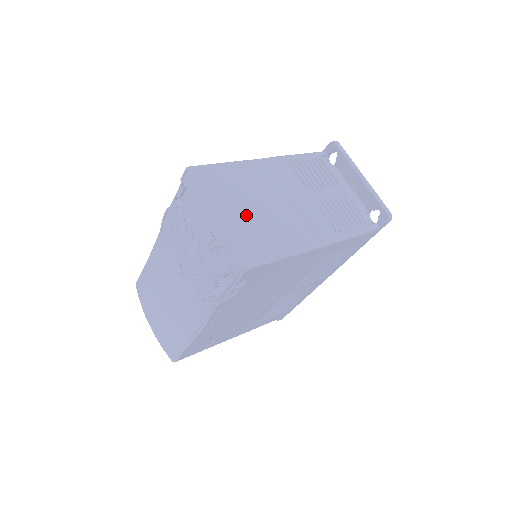
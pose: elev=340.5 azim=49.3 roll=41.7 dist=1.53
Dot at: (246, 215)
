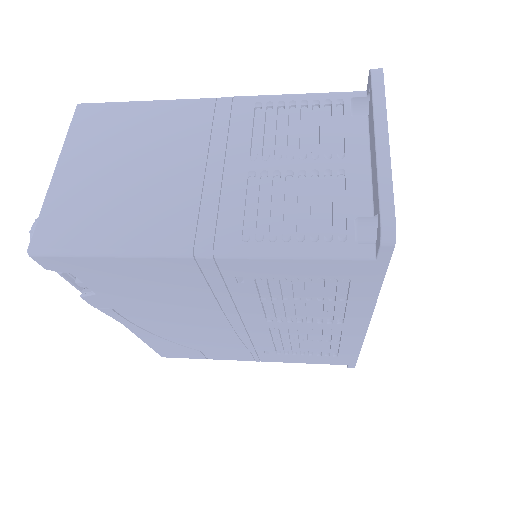
Dot at: (98, 178)
